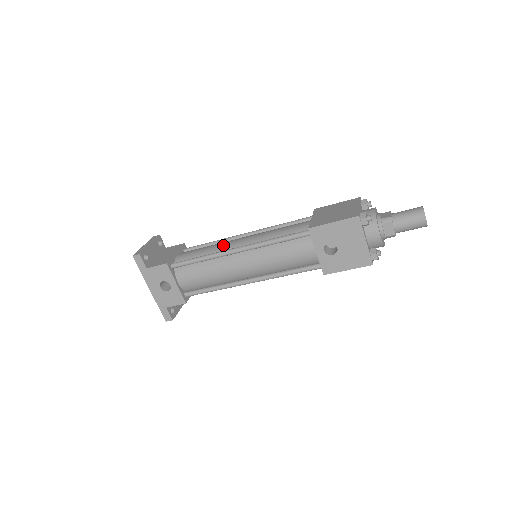
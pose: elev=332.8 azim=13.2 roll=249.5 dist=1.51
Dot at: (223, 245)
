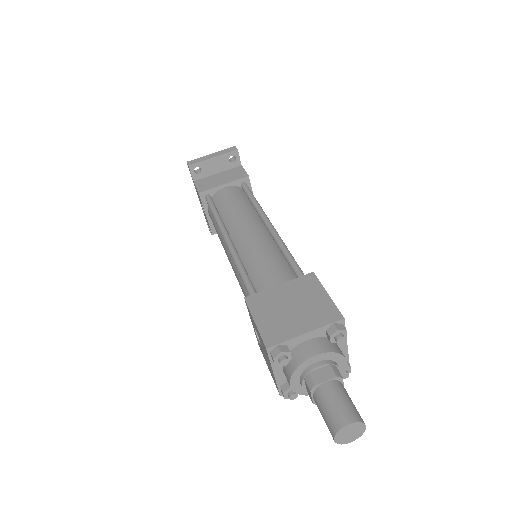
Dot at: (236, 219)
